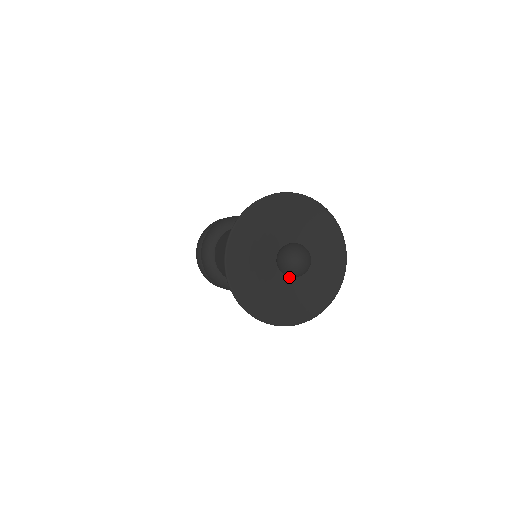
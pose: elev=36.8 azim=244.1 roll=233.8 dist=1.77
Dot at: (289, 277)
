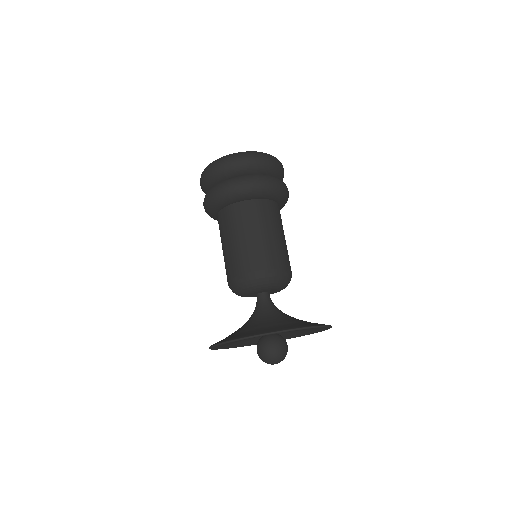
Dot at: occluded
